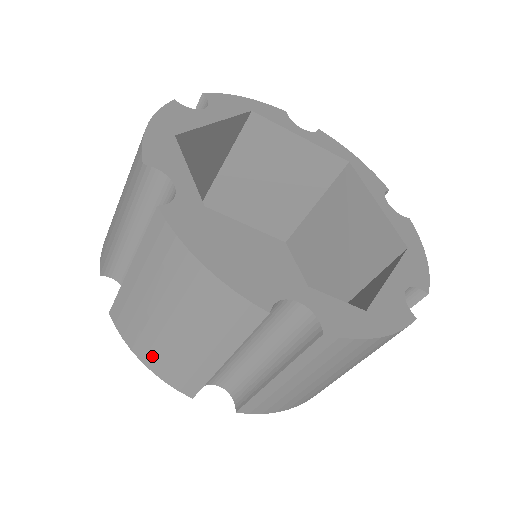
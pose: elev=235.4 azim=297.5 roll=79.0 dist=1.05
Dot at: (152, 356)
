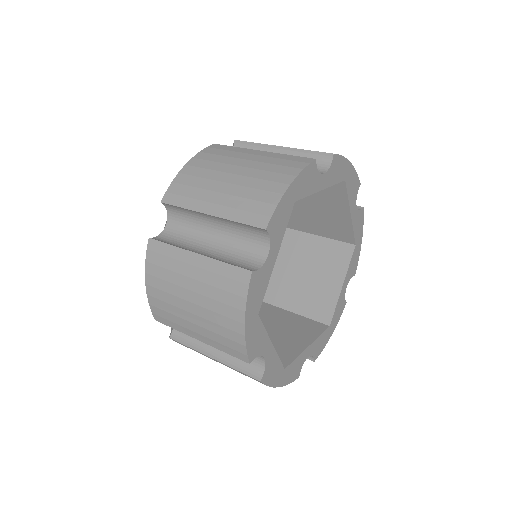
Dot at: (157, 292)
